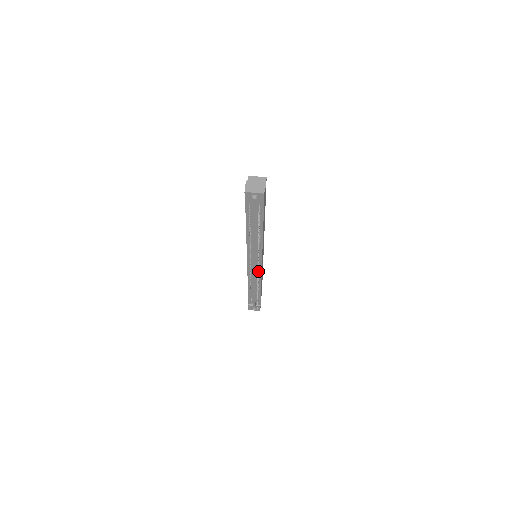
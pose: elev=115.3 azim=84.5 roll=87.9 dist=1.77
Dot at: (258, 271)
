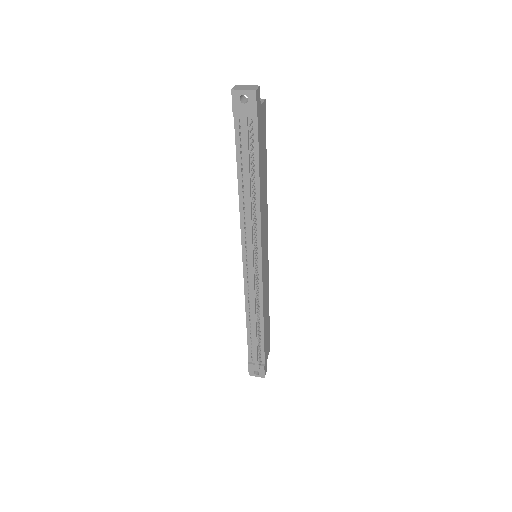
Dot at: (257, 276)
